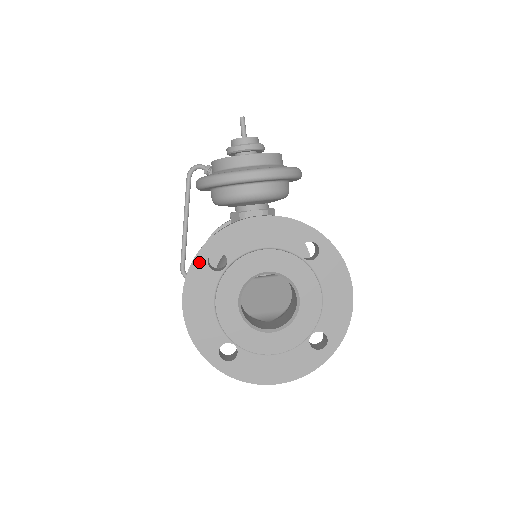
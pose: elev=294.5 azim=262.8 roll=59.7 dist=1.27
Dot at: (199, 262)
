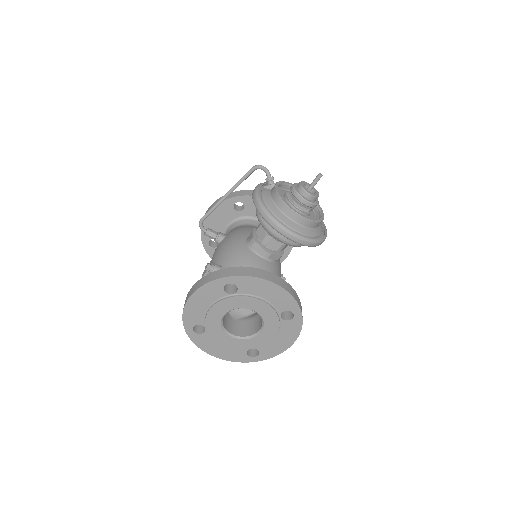
Dot at: (220, 282)
